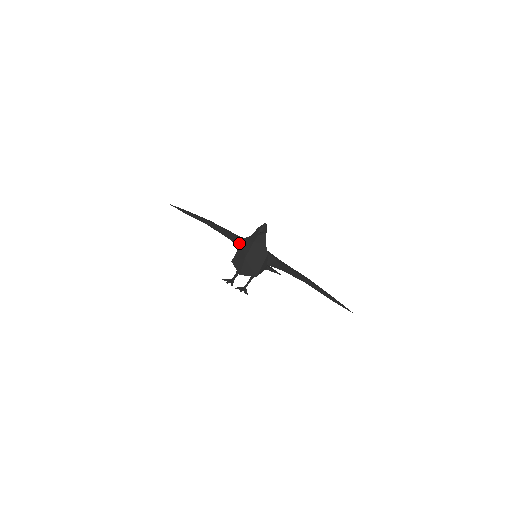
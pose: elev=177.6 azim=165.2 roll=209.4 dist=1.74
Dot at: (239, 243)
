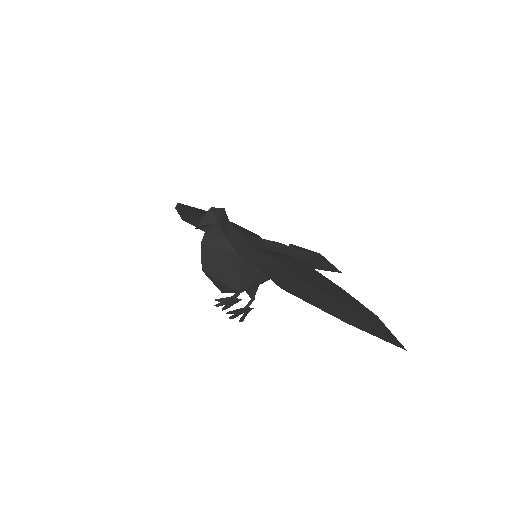
Dot at: occluded
